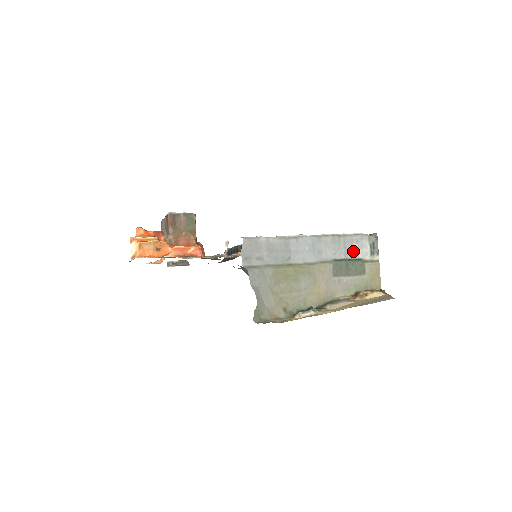
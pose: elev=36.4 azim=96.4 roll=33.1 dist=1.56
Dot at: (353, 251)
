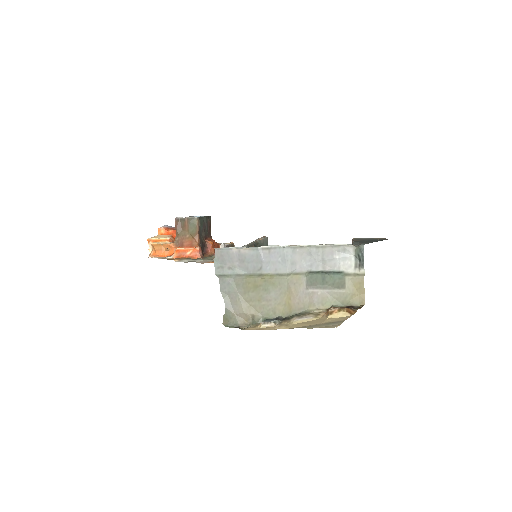
Dot at: (333, 263)
